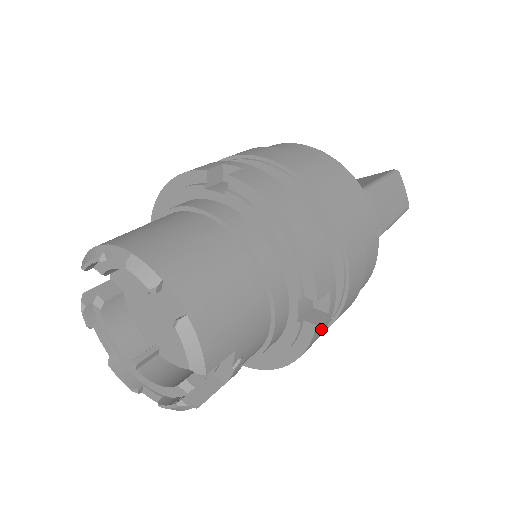
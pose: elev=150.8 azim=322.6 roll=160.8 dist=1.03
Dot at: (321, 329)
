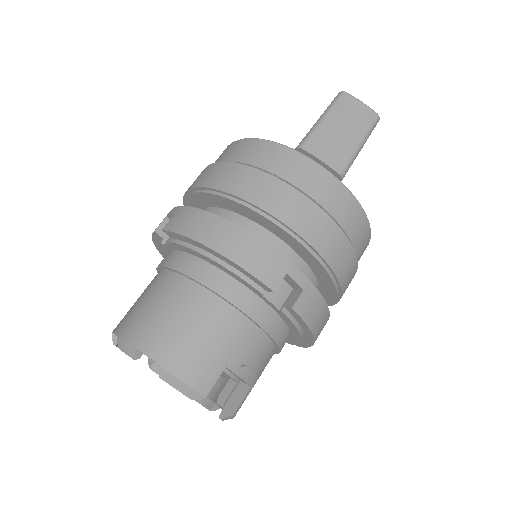
Dot at: (309, 304)
